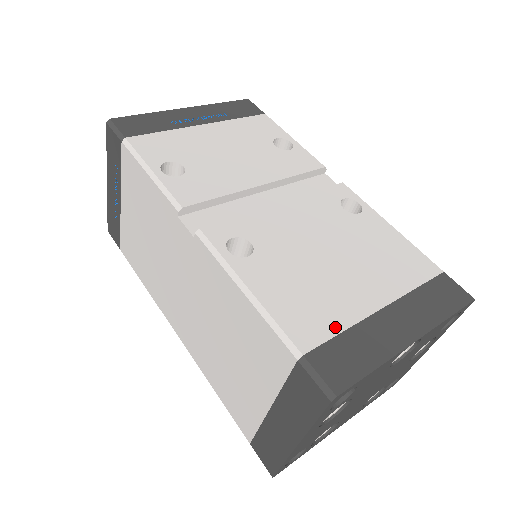
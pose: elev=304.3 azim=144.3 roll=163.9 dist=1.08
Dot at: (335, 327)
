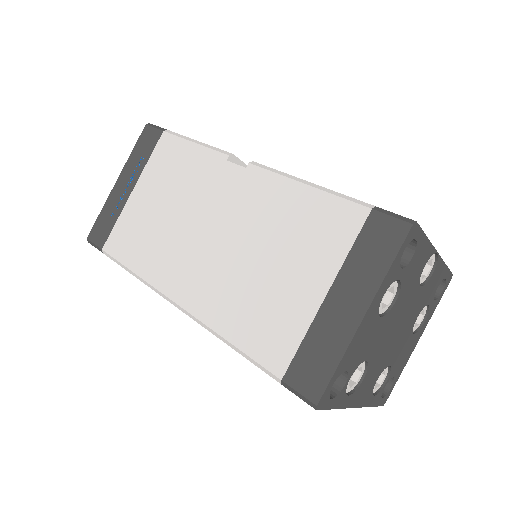
Dot at: occluded
